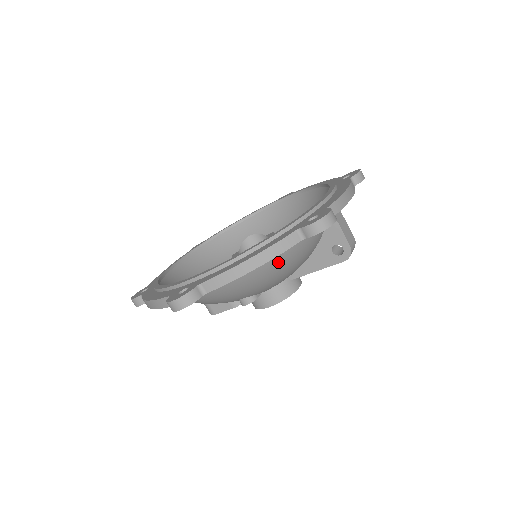
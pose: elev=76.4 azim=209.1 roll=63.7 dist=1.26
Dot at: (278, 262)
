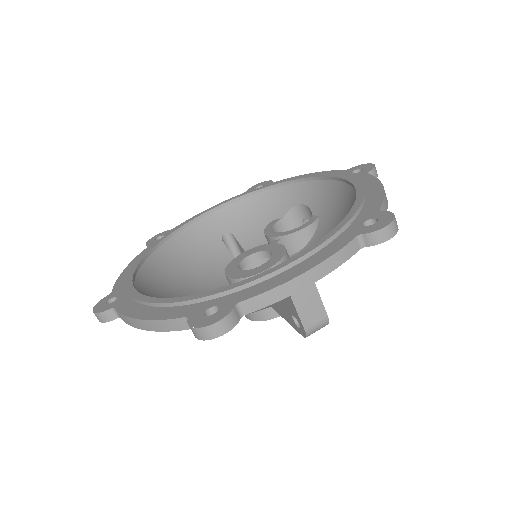
Dot at: occluded
